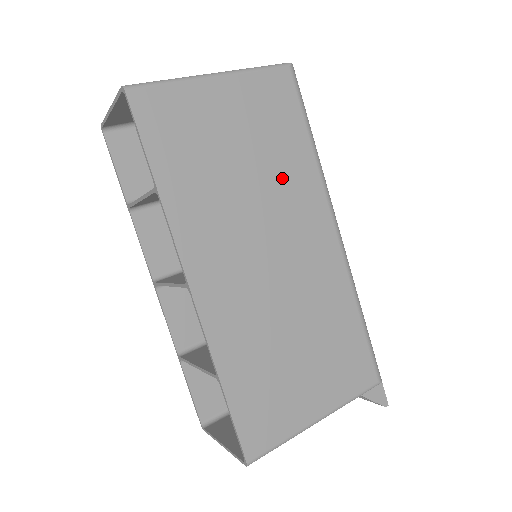
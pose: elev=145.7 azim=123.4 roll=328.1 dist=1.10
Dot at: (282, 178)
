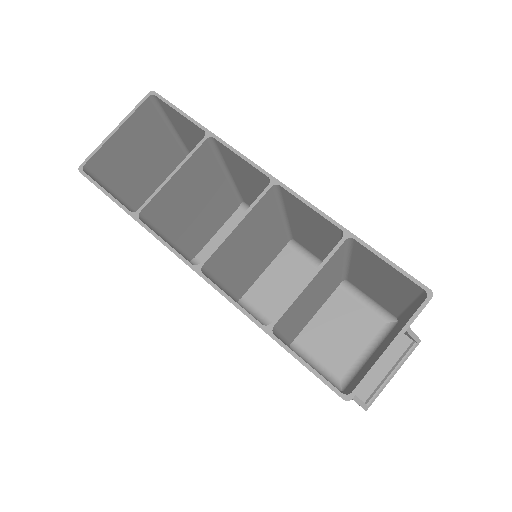
Dot at: occluded
